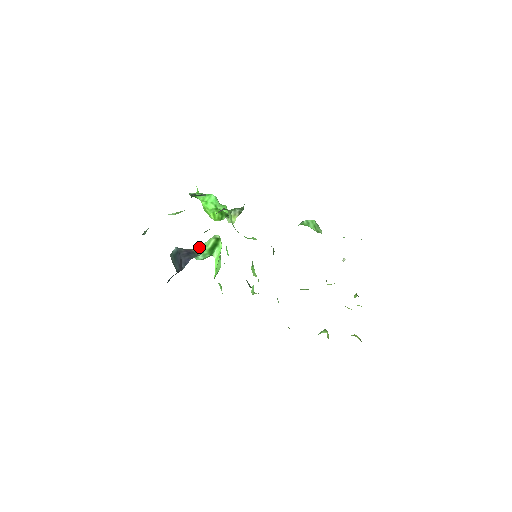
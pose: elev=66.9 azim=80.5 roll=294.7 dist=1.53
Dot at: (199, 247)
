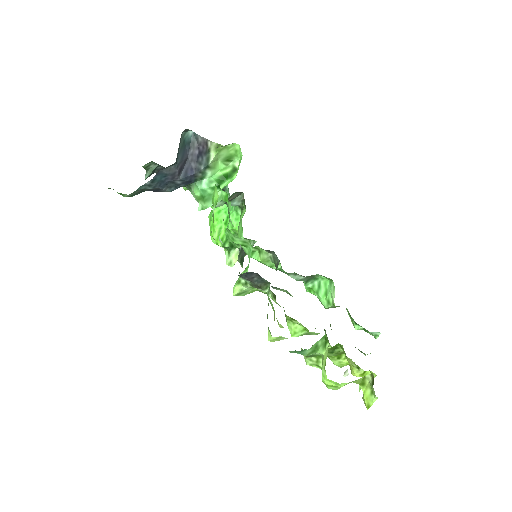
Dot at: (217, 145)
